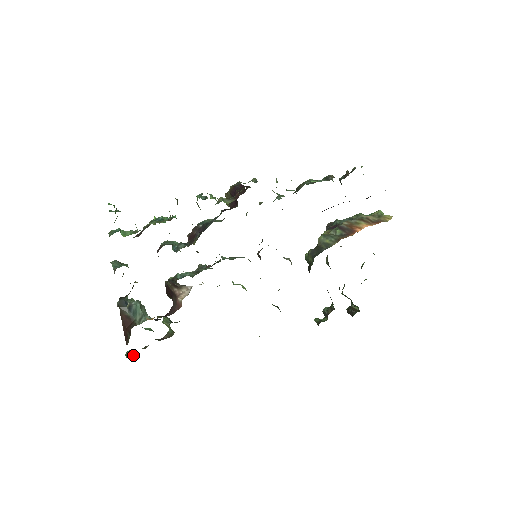
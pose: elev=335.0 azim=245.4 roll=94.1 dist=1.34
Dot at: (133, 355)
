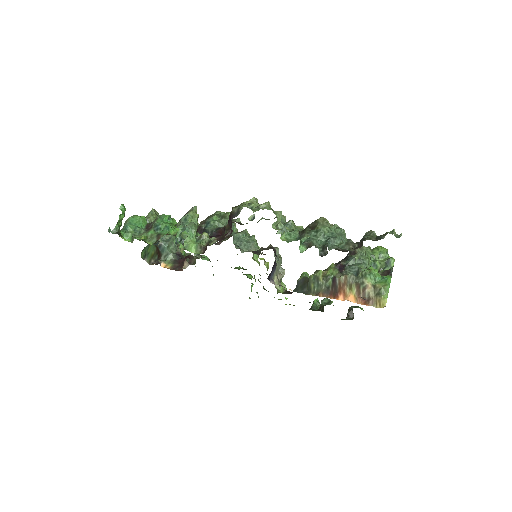
Dot at: occluded
